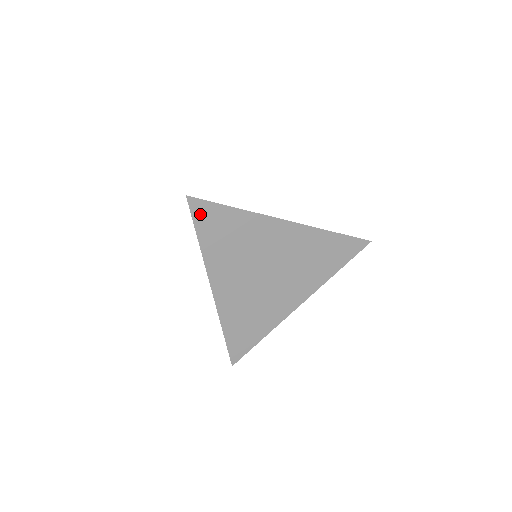
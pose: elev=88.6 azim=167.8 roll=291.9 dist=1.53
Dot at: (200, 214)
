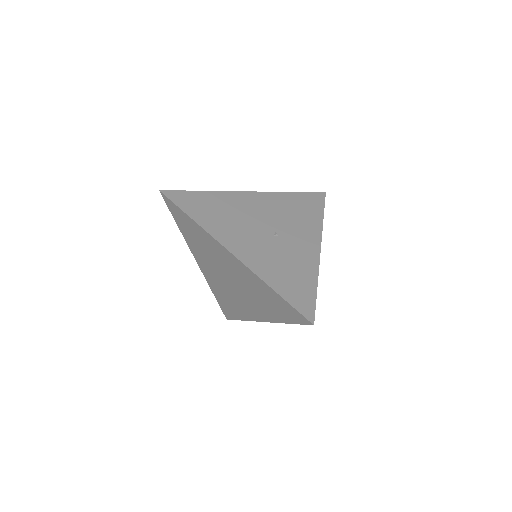
Dot at: occluded
